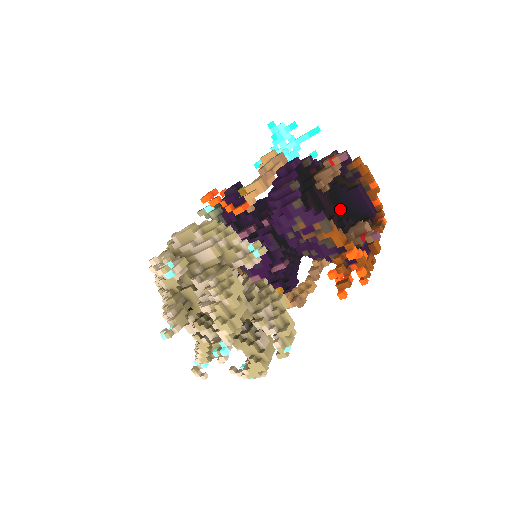
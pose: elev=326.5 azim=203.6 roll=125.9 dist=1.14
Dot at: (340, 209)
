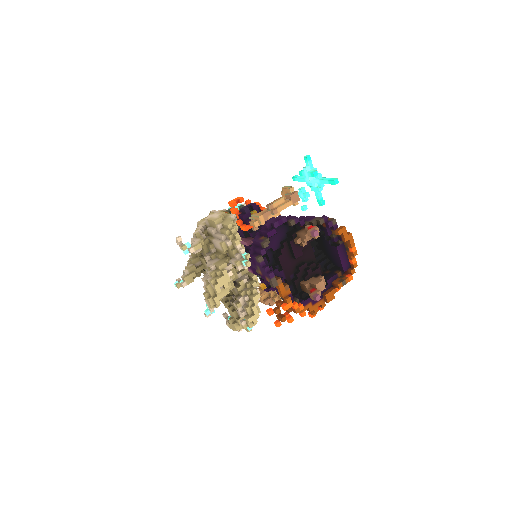
Dot at: (325, 252)
